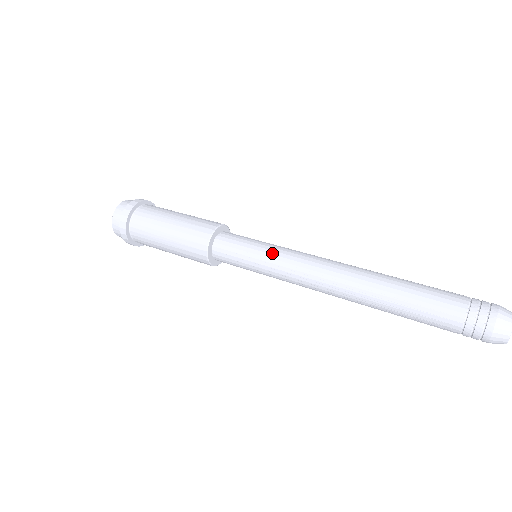
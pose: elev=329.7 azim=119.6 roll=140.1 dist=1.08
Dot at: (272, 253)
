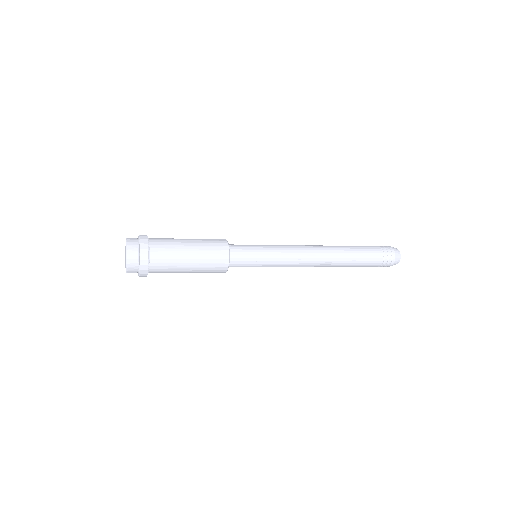
Dot at: (275, 254)
